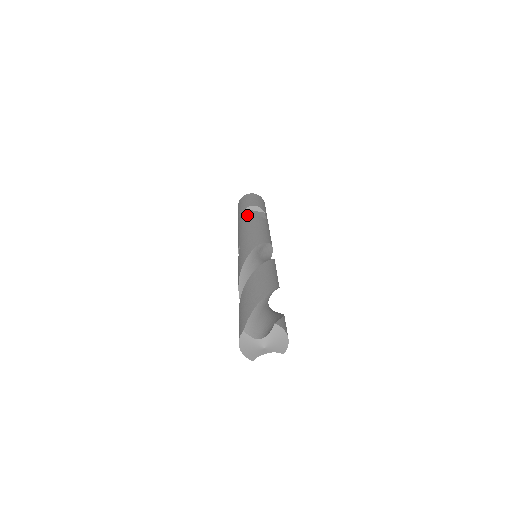
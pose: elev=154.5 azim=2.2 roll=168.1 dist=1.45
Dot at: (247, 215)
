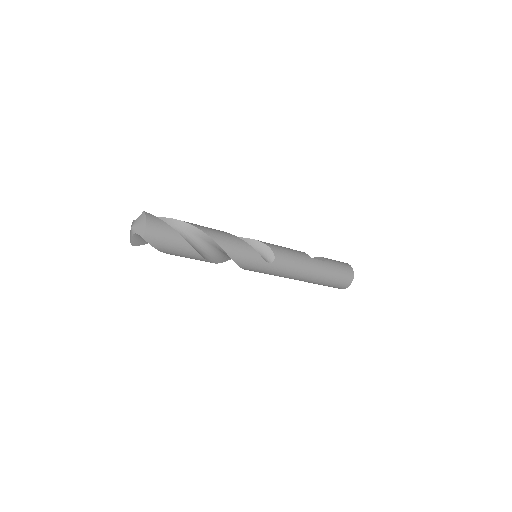
Dot at: occluded
